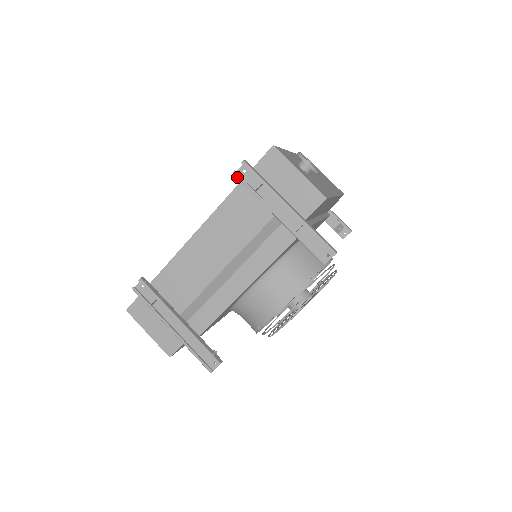
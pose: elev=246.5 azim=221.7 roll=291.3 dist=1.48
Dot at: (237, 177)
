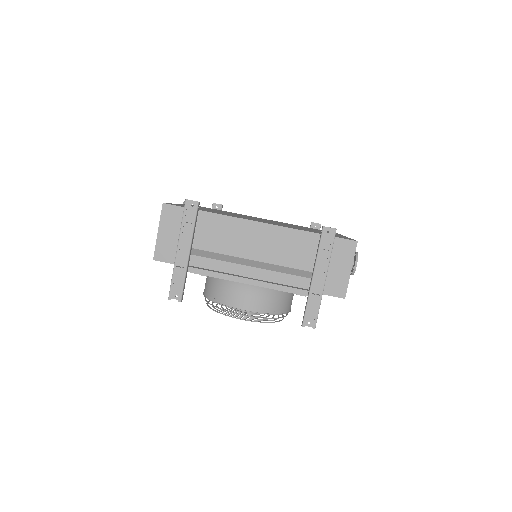
Dot at: (322, 231)
